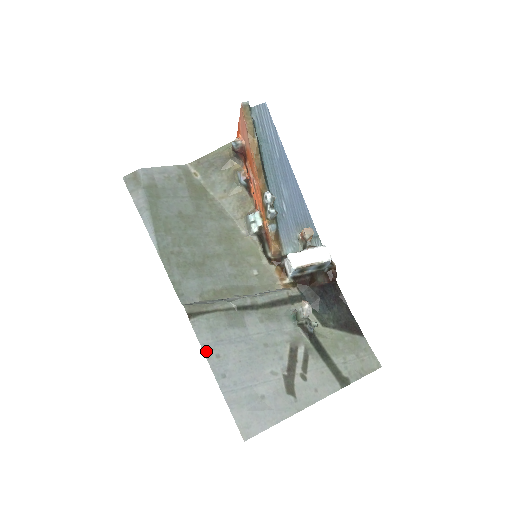
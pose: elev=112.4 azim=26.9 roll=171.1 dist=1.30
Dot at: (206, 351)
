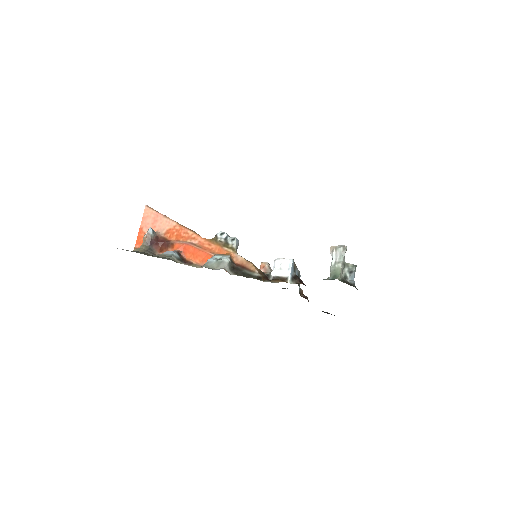
Dot at: occluded
